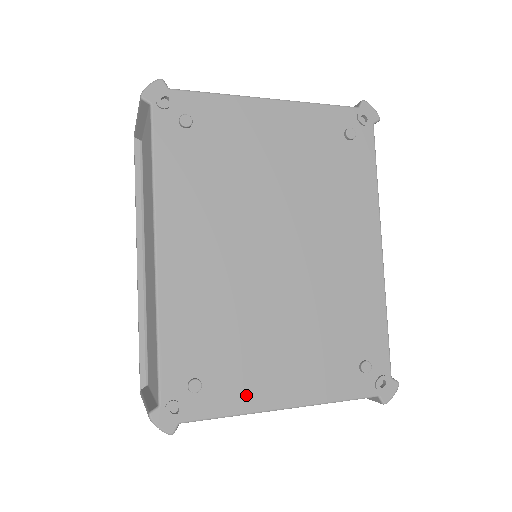
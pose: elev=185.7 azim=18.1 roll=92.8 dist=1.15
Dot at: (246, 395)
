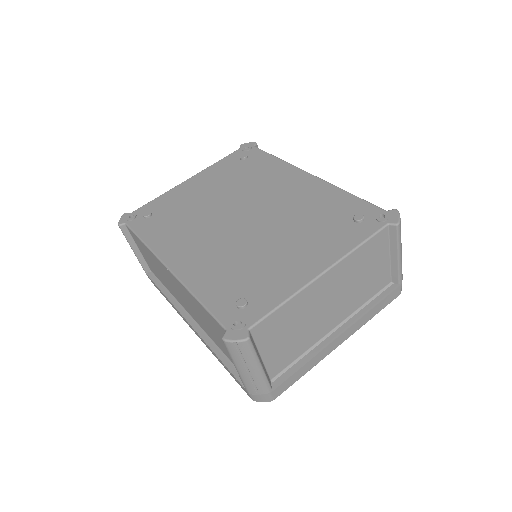
Dot at: (284, 286)
